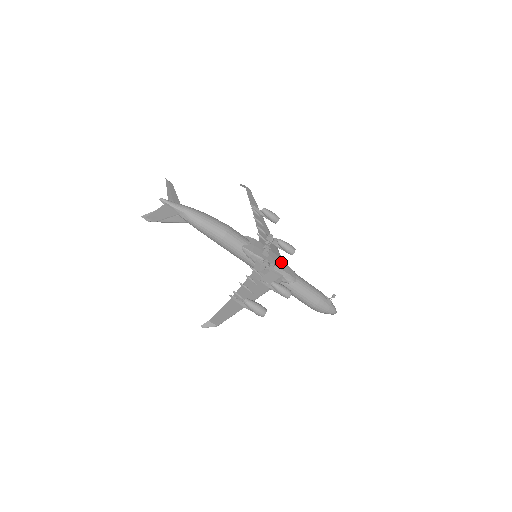
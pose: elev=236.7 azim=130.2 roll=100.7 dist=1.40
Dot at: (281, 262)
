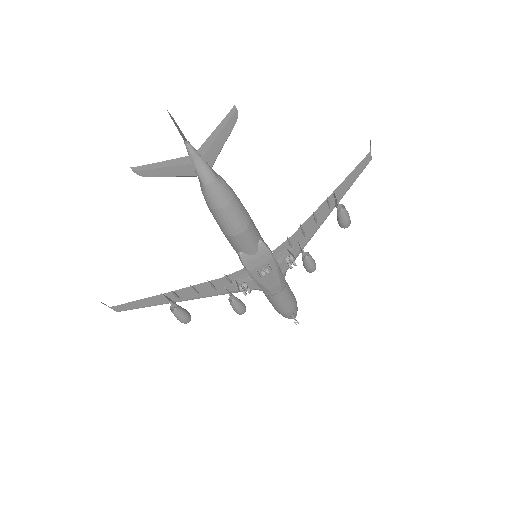
Dot at: (275, 279)
